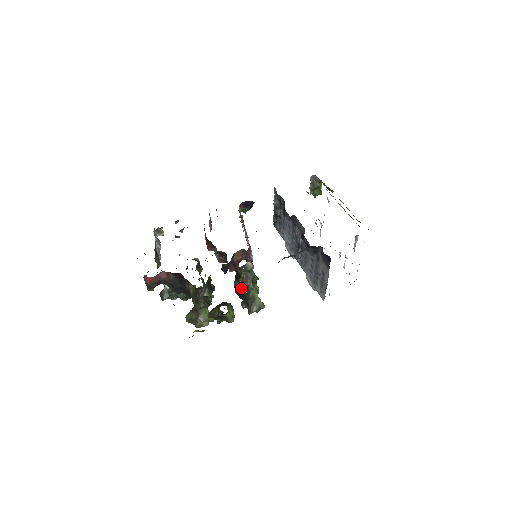
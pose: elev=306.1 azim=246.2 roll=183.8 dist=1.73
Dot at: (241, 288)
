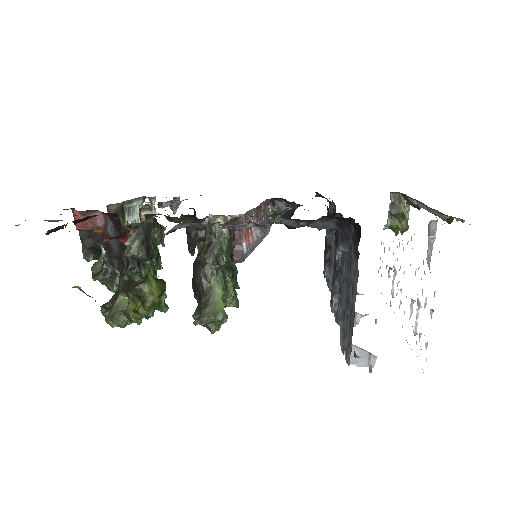
Dot at: (196, 266)
